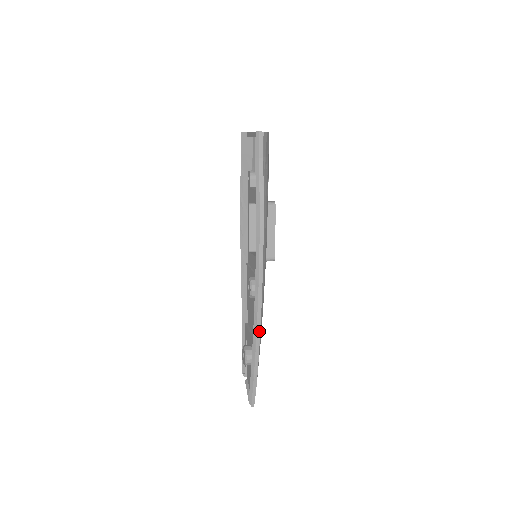
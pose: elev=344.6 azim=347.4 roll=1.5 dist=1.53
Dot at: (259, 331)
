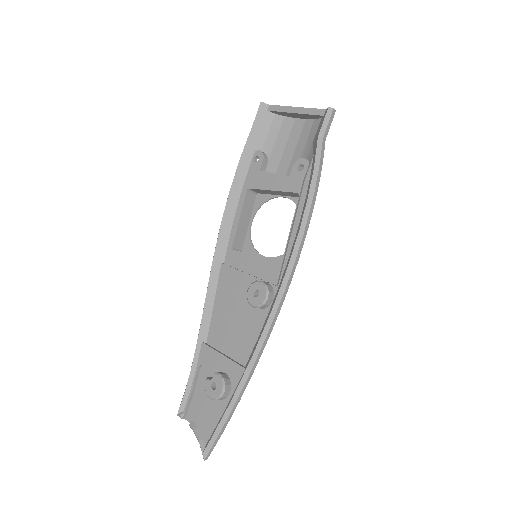
Dot at: (261, 353)
